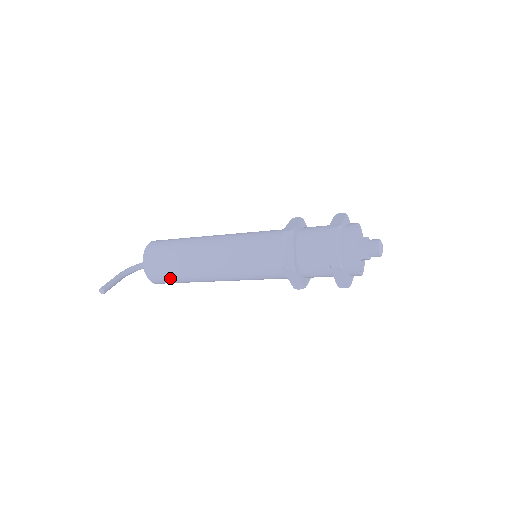
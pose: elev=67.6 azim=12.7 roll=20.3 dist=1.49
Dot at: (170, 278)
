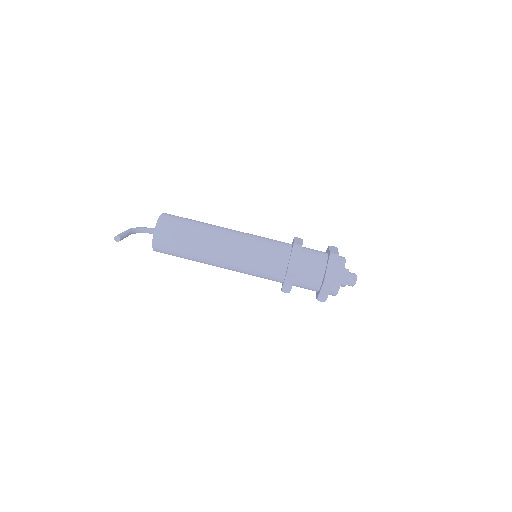
Dot at: (175, 249)
